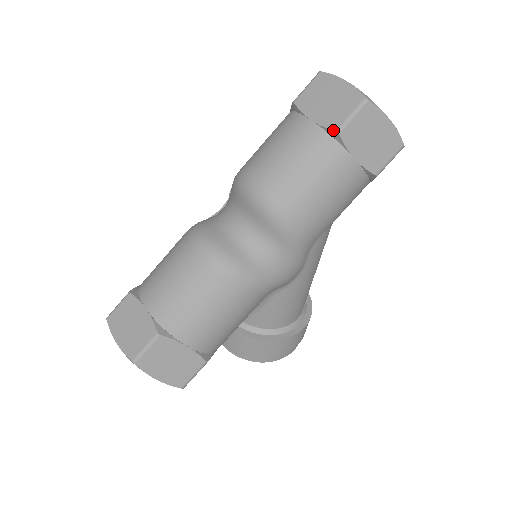
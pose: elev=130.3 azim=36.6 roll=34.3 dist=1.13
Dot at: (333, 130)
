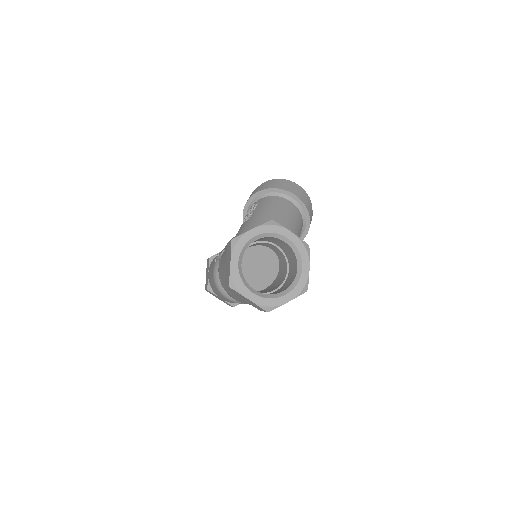
Dot at: occluded
